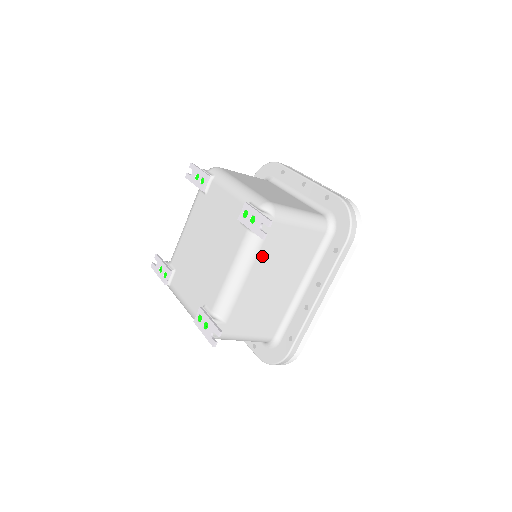
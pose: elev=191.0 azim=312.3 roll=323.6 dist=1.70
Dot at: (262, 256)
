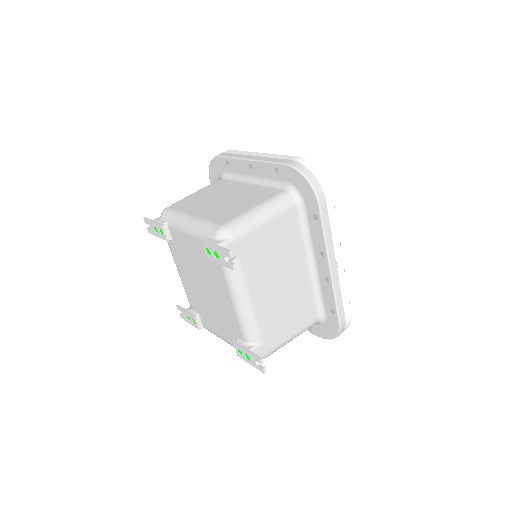
Dot at: (250, 274)
